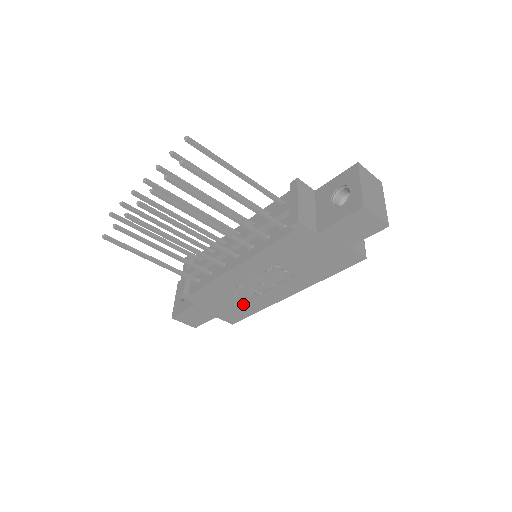
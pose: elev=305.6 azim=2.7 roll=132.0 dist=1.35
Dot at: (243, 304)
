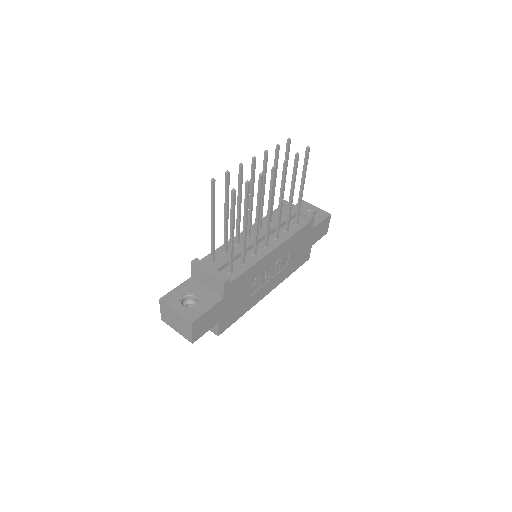
Dot at: (244, 302)
